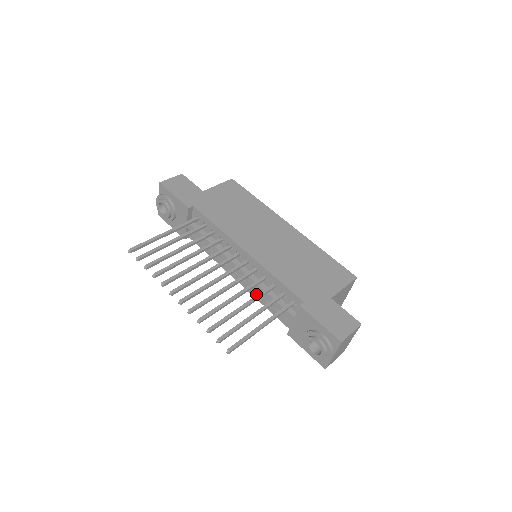
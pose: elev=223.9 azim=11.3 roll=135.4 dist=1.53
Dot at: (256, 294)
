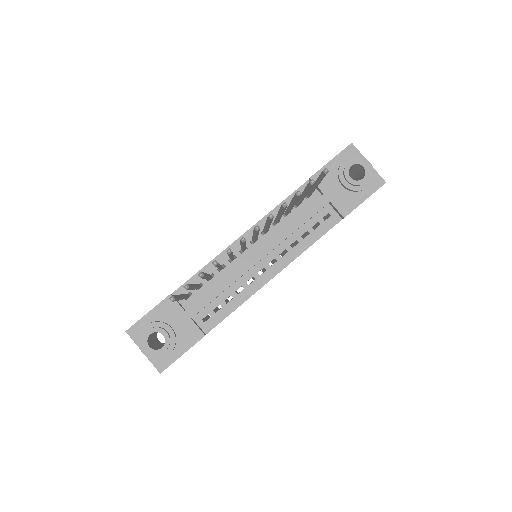
Dot at: (294, 251)
